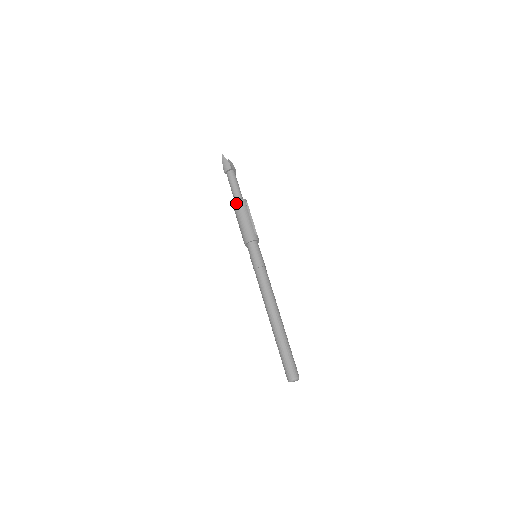
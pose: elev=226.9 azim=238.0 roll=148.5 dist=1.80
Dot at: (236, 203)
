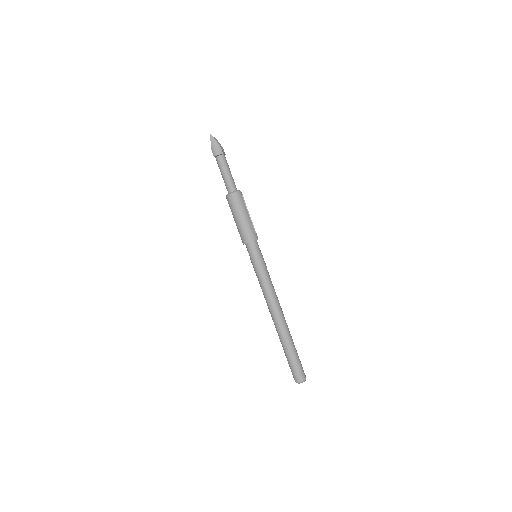
Dot at: (232, 196)
